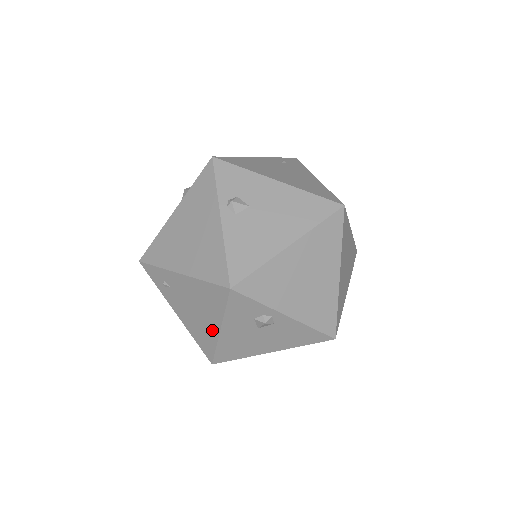
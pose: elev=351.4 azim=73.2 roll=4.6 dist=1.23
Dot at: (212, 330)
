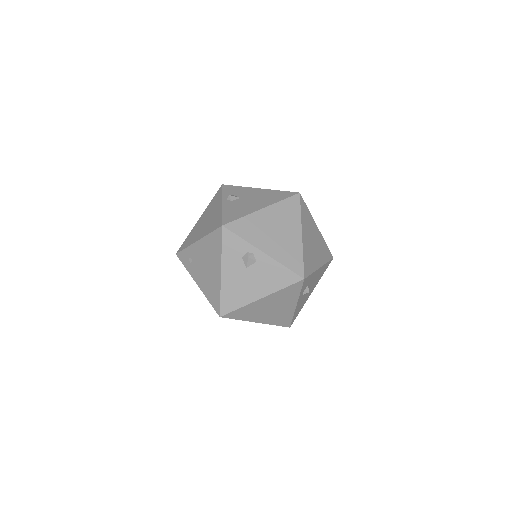
Dot at: (217, 277)
